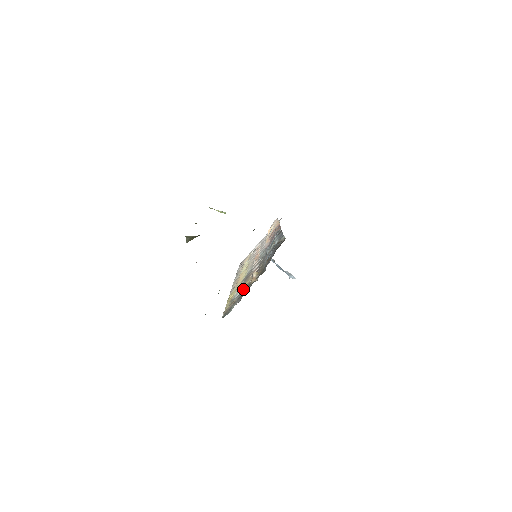
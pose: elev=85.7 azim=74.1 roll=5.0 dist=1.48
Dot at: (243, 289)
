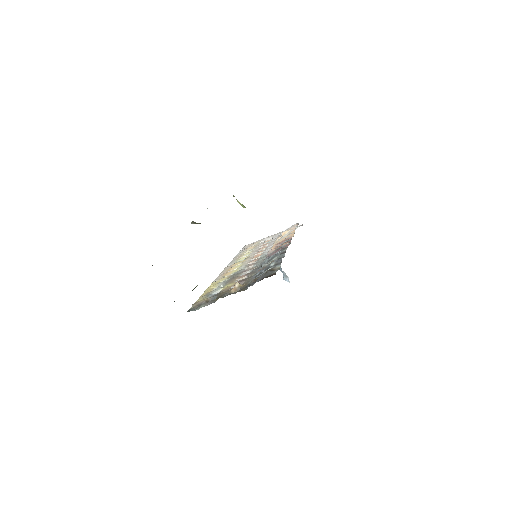
Dot at: (221, 292)
